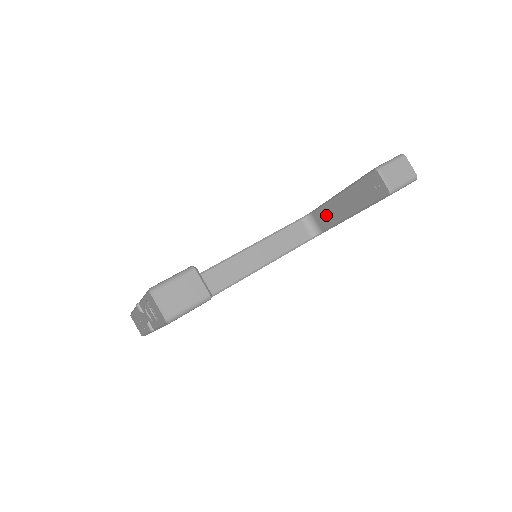
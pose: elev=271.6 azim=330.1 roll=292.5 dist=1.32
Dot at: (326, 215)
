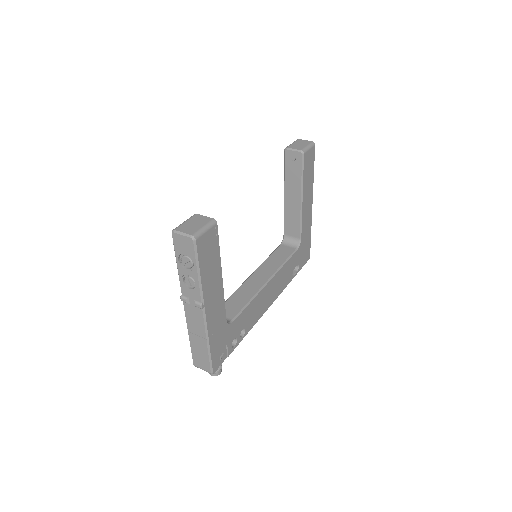
Dot at: (291, 222)
